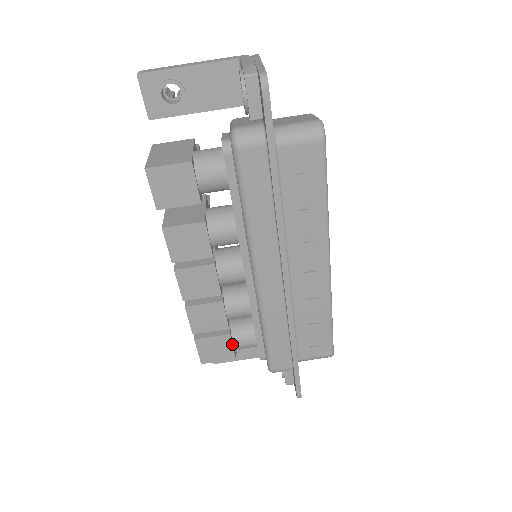
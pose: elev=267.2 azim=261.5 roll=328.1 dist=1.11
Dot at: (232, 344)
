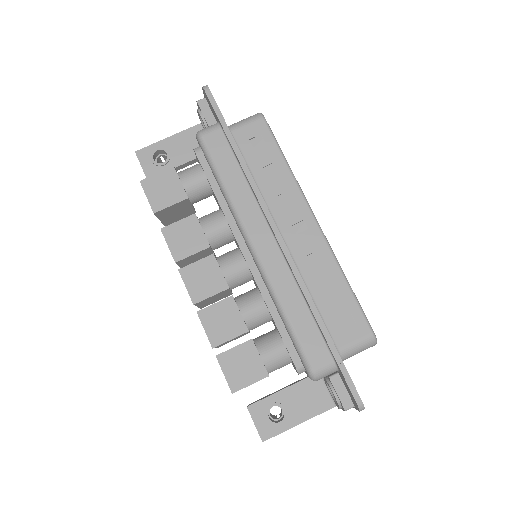
Dot at: (258, 353)
